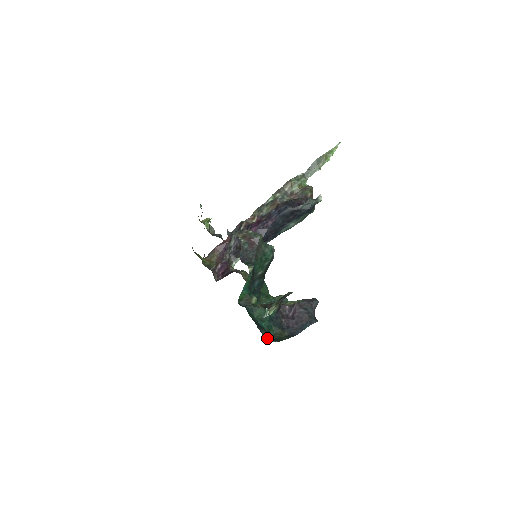
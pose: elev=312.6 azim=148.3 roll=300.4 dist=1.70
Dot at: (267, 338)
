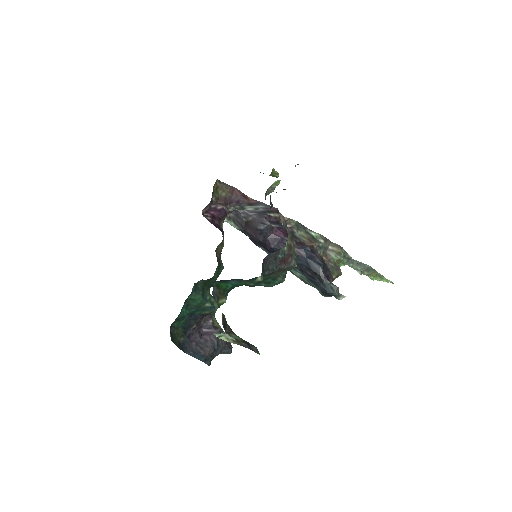
Dot at: occluded
